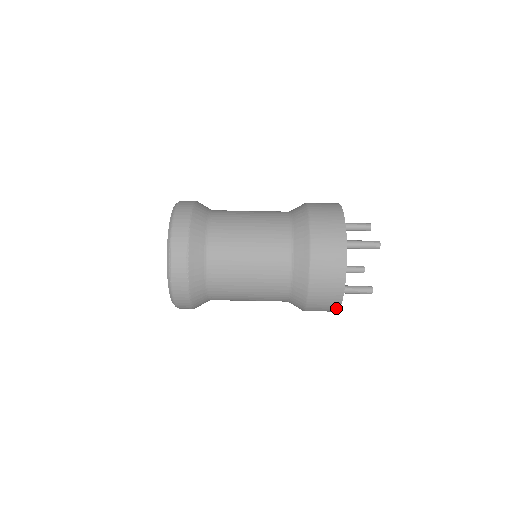
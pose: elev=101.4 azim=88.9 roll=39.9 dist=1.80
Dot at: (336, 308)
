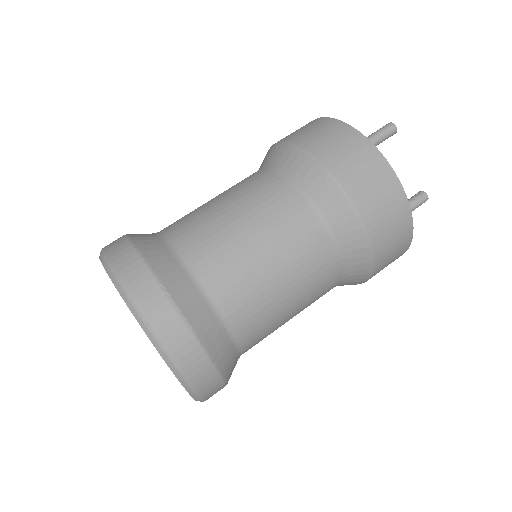
Dot at: (409, 235)
